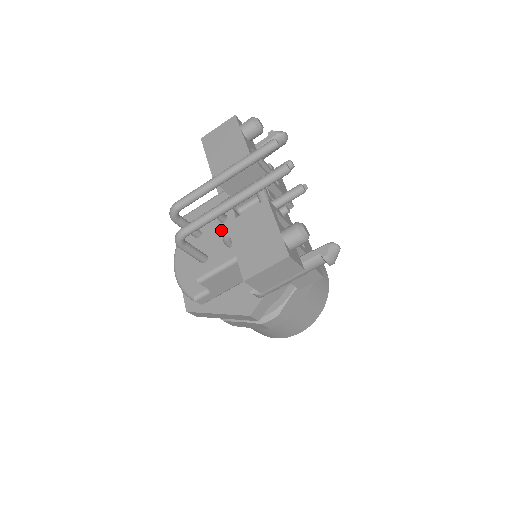
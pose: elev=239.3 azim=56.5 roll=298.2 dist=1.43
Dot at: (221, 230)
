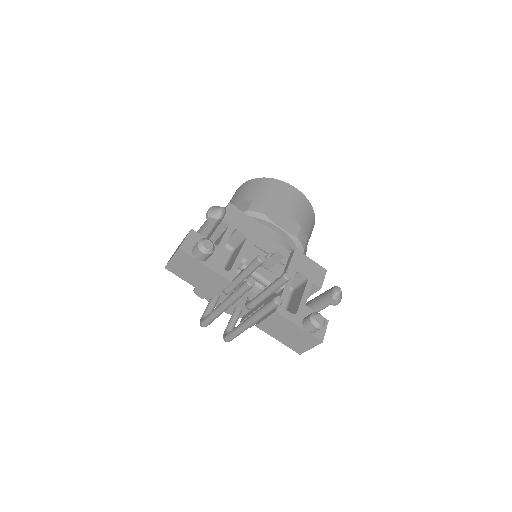
Dot at: occluded
